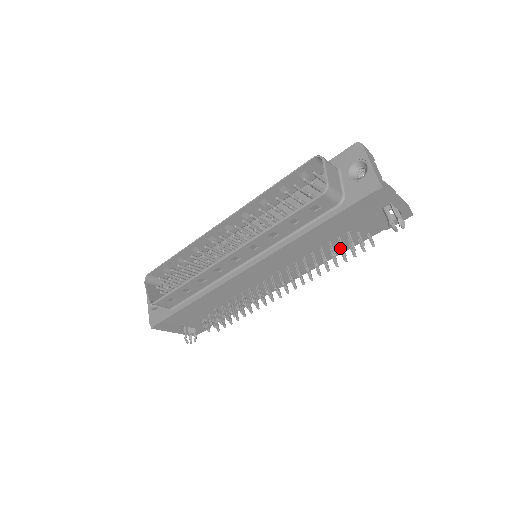
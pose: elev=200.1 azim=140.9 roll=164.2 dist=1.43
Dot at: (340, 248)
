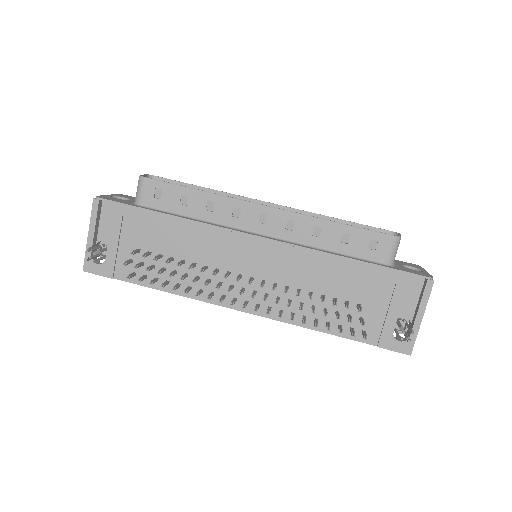
Dot at: (336, 313)
